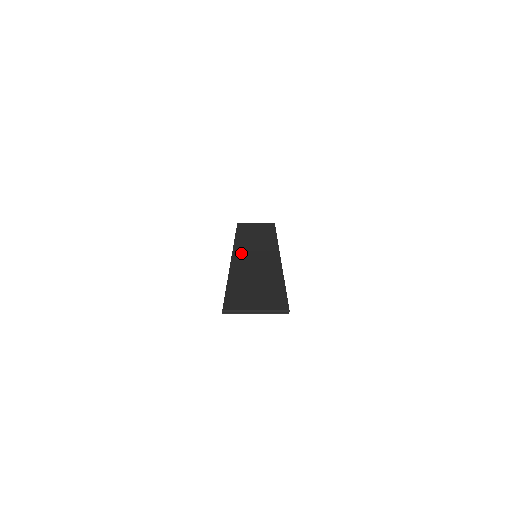
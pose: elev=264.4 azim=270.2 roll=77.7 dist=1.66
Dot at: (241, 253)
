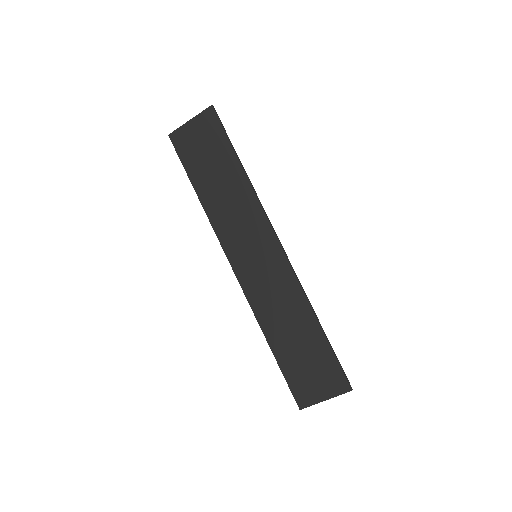
Dot at: (239, 260)
